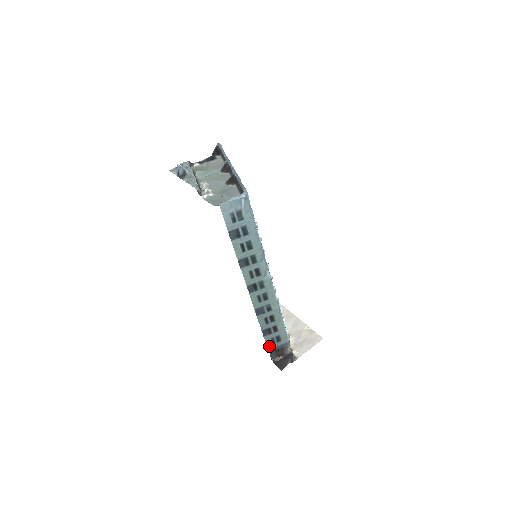
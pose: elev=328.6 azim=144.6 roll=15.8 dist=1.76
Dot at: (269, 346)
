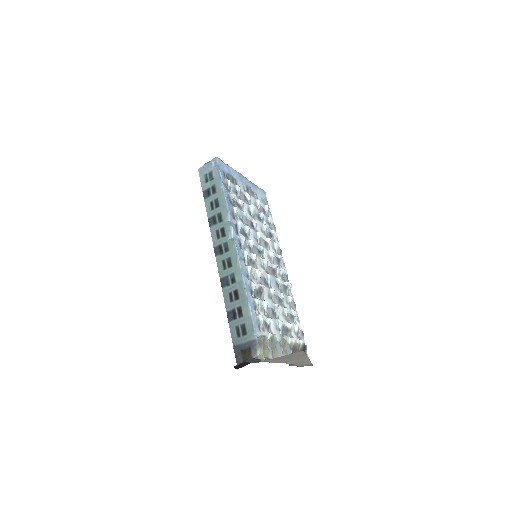
Dot at: (234, 340)
